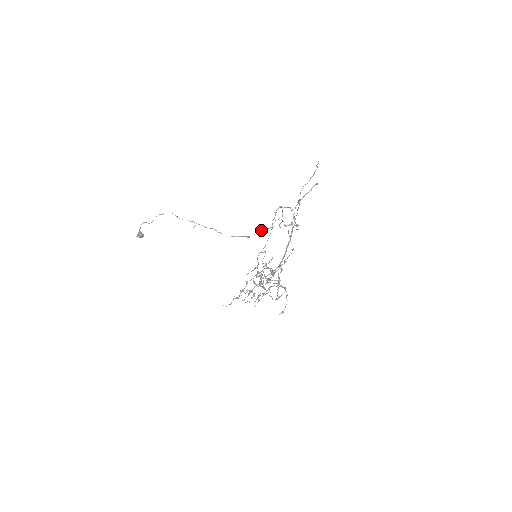
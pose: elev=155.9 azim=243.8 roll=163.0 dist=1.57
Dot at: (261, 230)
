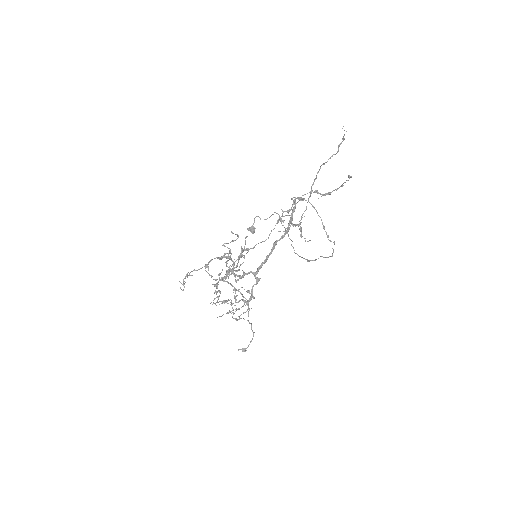
Dot at: (320, 256)
